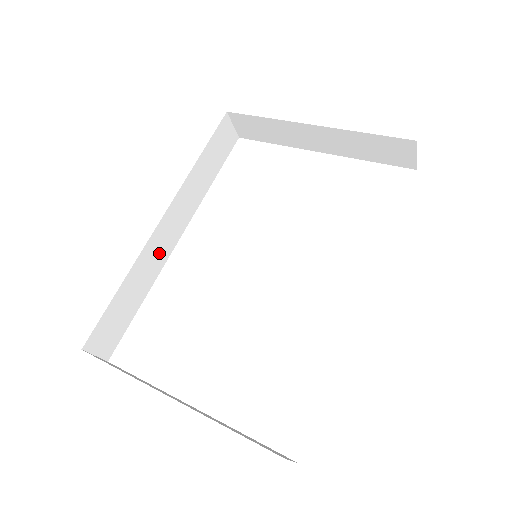
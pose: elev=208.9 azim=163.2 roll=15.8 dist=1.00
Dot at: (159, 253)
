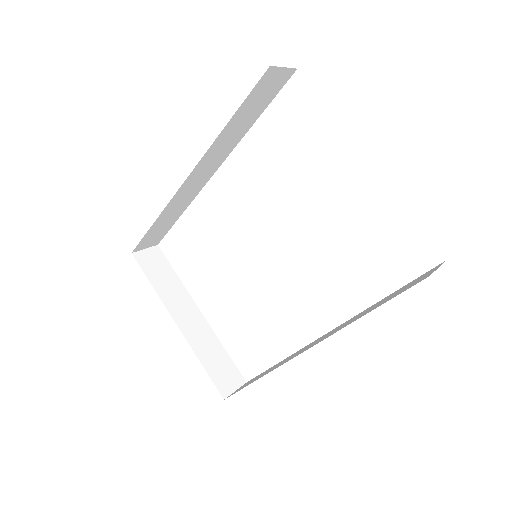
Dot at: (191, 191)
